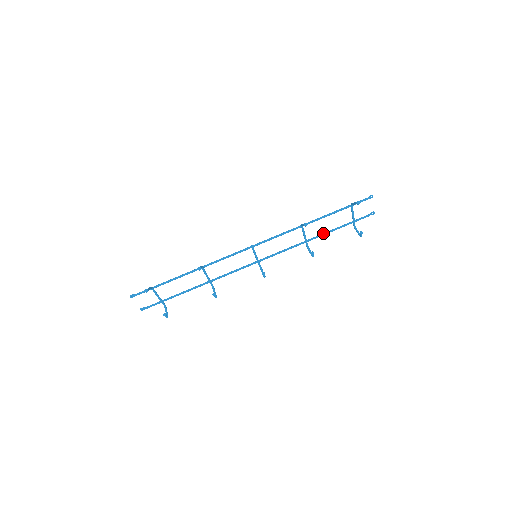
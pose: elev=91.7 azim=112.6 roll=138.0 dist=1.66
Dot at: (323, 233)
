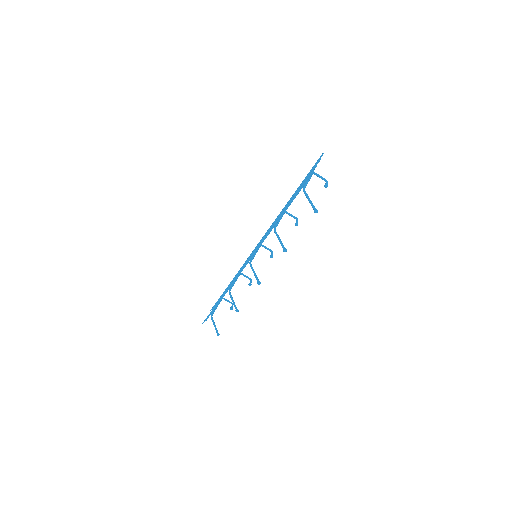
Dot at: (290, 200)
